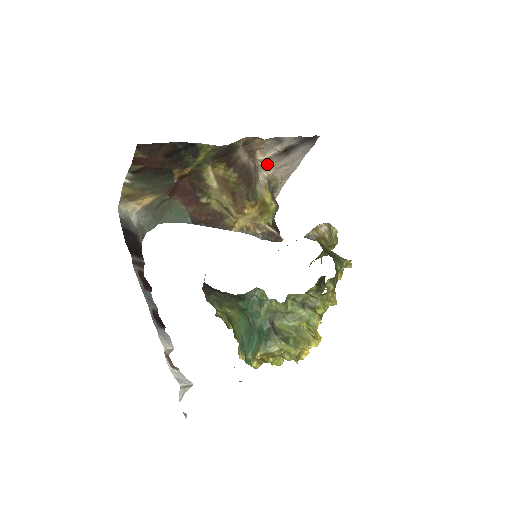
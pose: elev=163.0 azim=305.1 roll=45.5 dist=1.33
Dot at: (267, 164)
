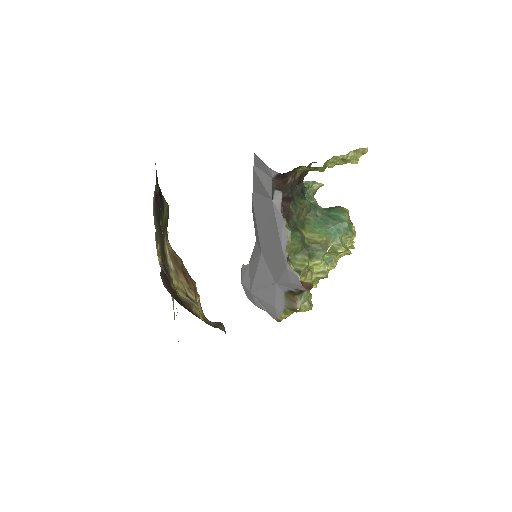
Dot at: occluded
